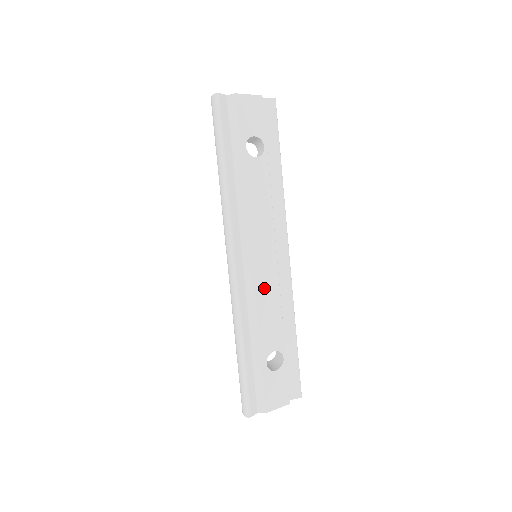
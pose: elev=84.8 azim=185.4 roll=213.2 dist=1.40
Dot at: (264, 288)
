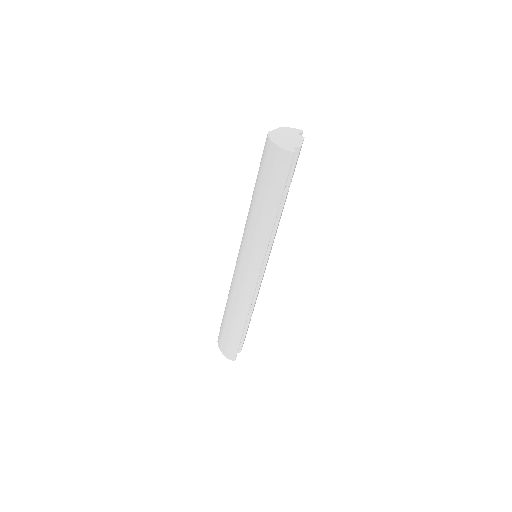
Dot at: occluded
